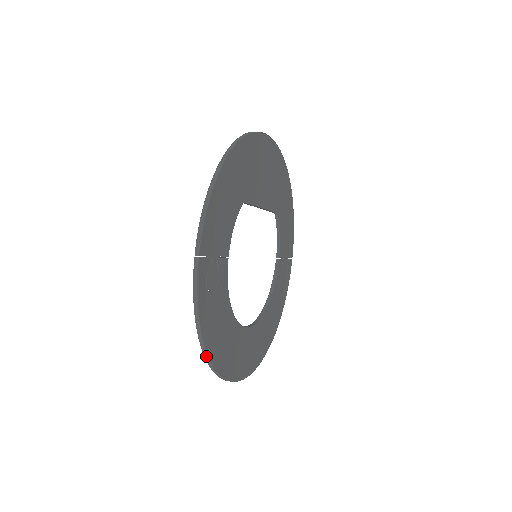
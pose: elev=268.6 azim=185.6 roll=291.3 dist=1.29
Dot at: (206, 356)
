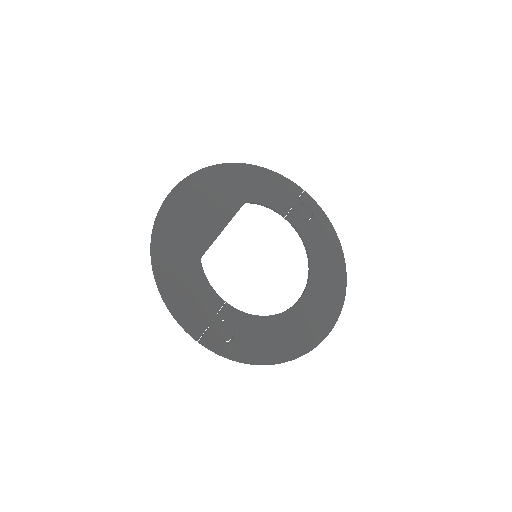
Dot at: (274, 364)
